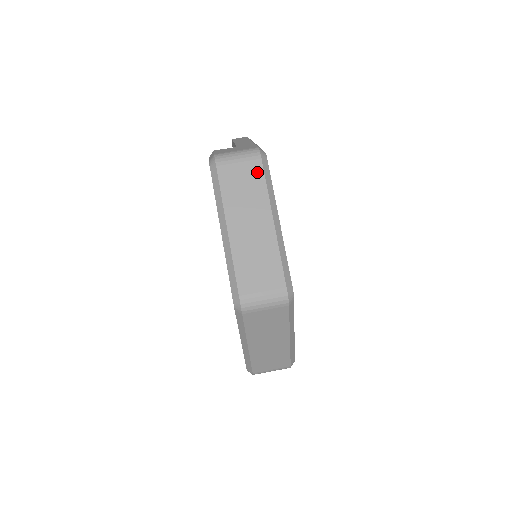
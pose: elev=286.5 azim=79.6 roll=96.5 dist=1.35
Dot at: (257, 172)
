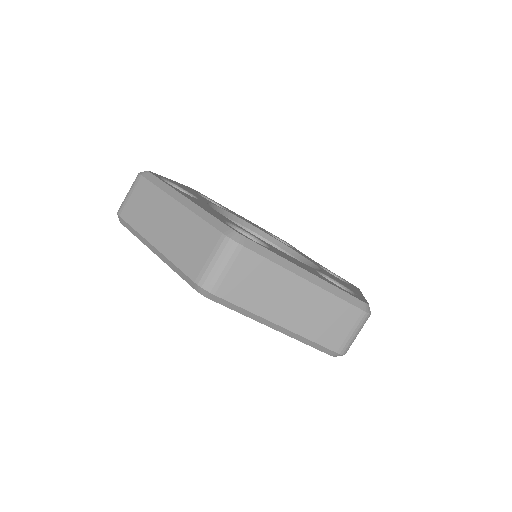
Dot at: (145, 187)
